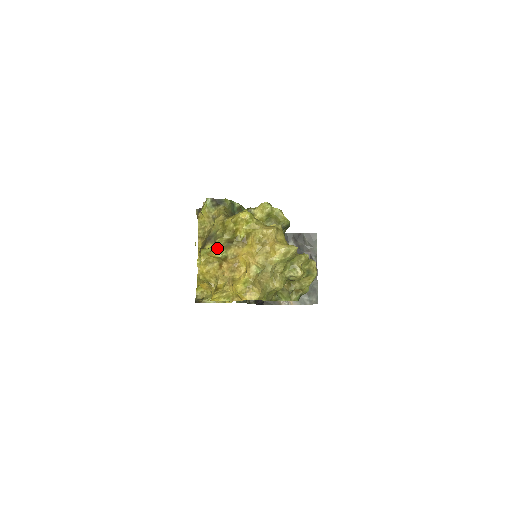
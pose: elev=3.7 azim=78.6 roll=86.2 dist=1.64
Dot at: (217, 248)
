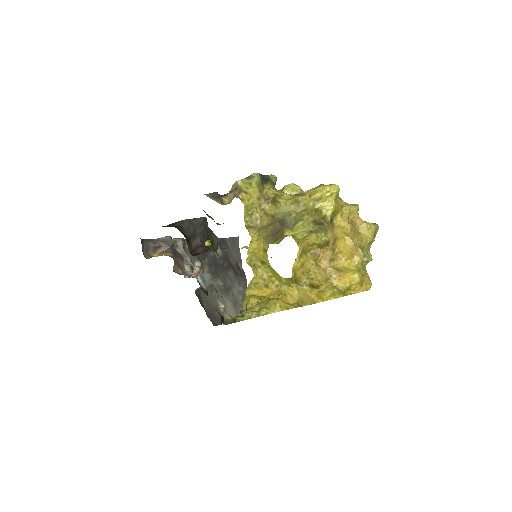
Dot at: (313, 232)
